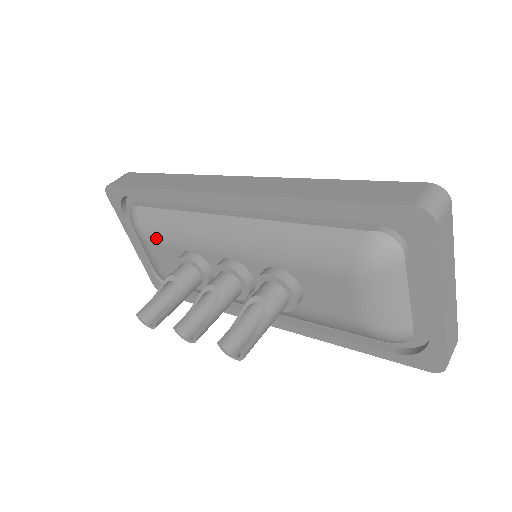
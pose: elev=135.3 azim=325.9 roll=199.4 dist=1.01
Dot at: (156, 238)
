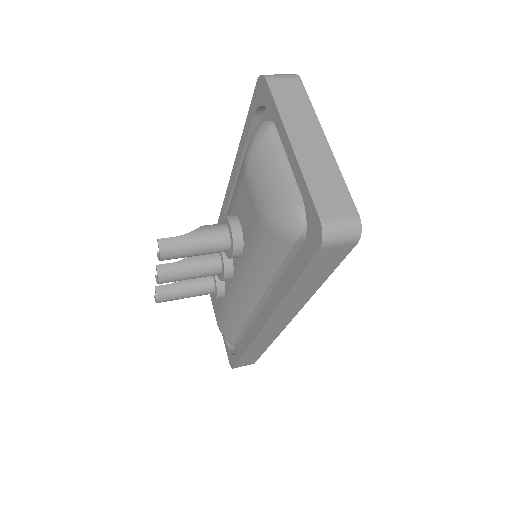
Dot at: occluded
